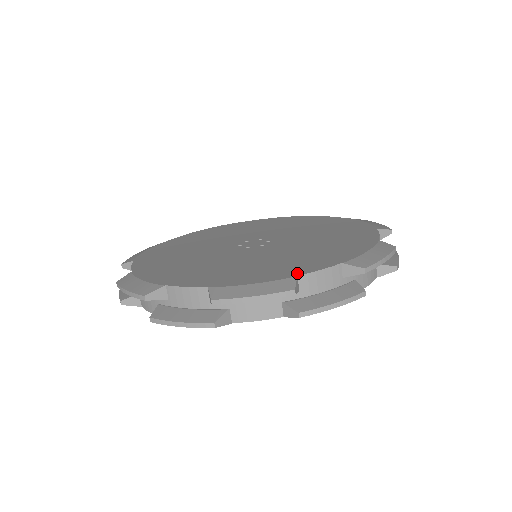
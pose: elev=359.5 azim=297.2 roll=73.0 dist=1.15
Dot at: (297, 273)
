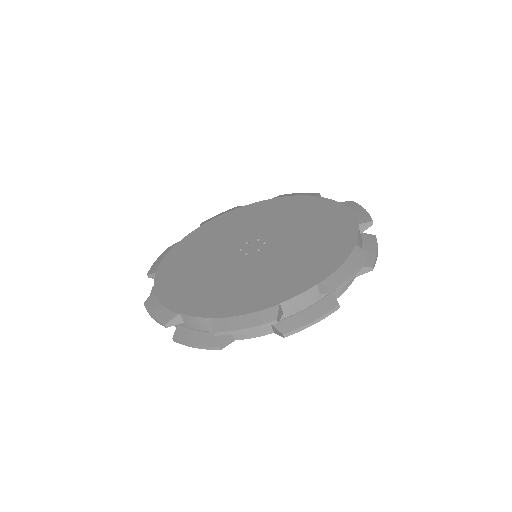
Dot at: (280, 299)
